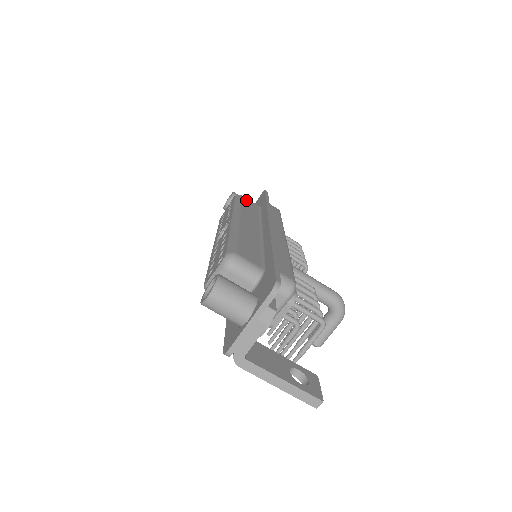
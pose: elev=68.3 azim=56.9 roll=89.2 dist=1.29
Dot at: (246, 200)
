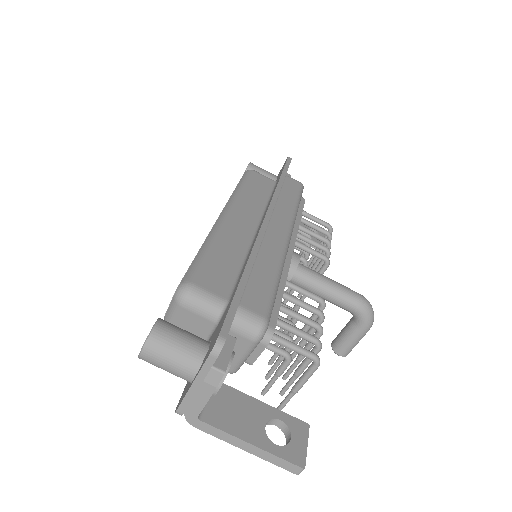
Dot at: (257, 177)
